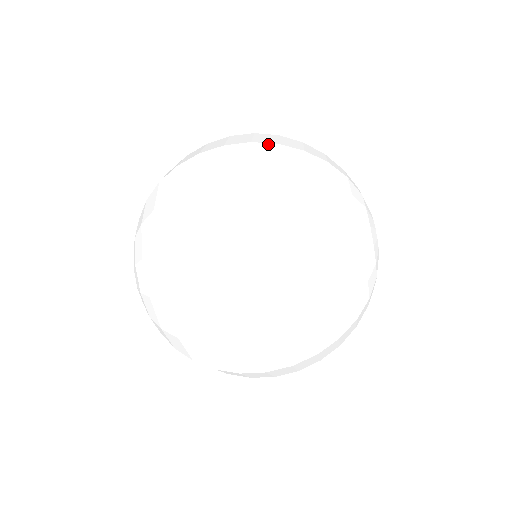
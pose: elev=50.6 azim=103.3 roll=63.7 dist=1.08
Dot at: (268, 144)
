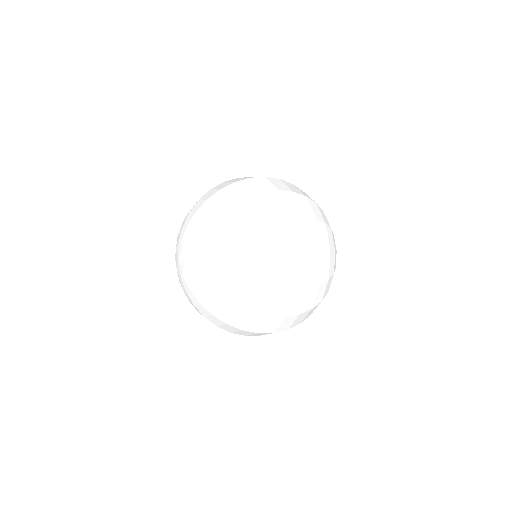
Dot at: (302, 195)
